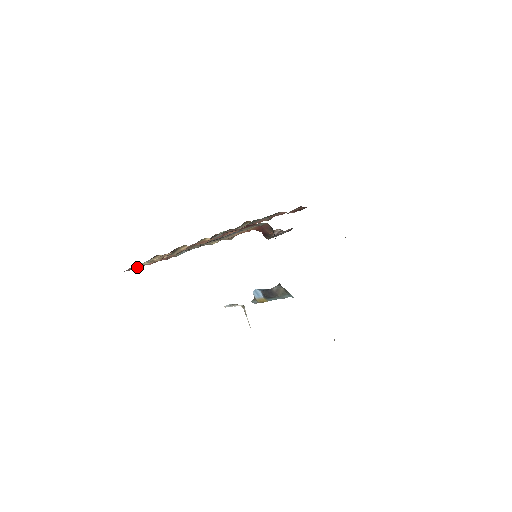
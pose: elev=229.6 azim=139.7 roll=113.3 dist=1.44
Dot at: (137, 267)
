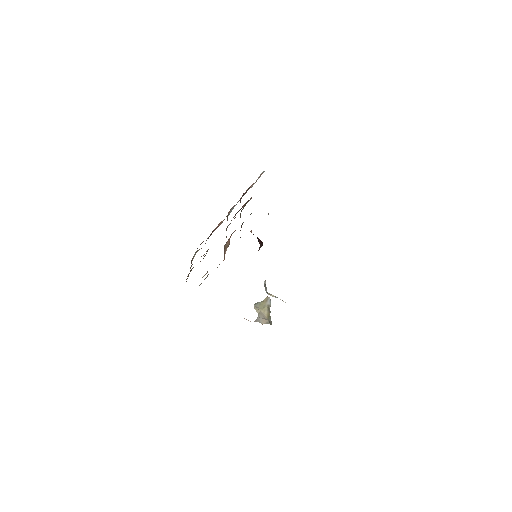
Dot at: occluded
